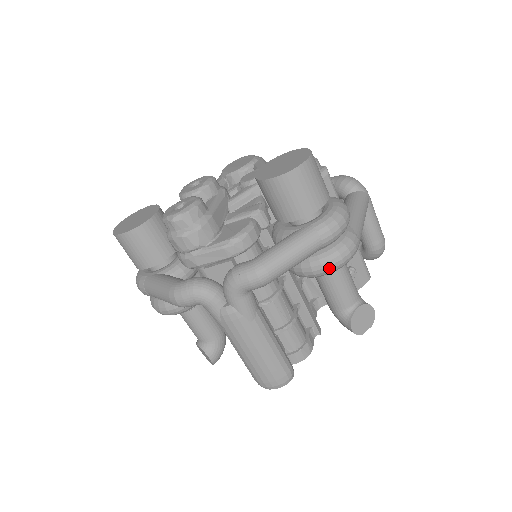
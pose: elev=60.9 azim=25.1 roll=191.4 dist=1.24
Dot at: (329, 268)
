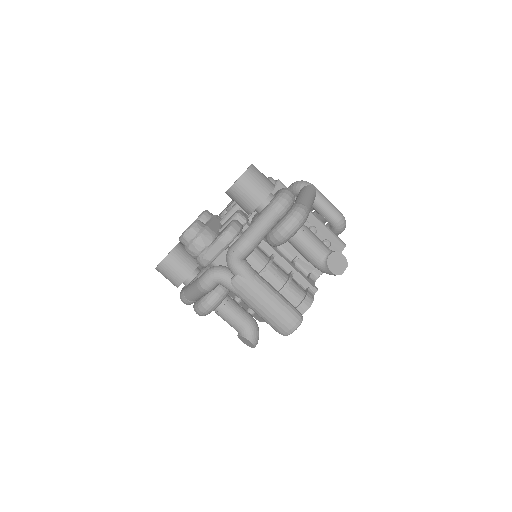
Dot at: (291, 229)
